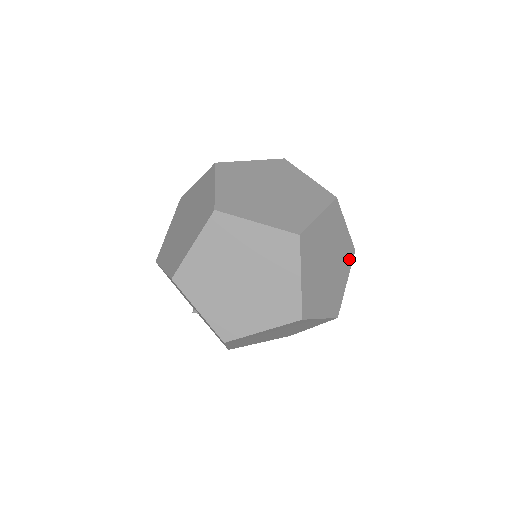
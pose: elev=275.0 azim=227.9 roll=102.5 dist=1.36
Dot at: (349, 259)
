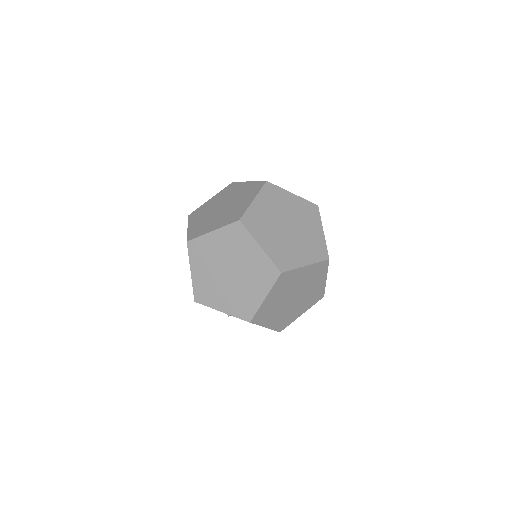
Dot at: occluded
